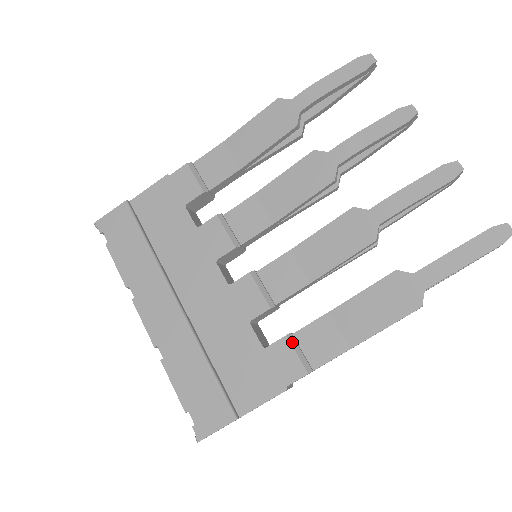
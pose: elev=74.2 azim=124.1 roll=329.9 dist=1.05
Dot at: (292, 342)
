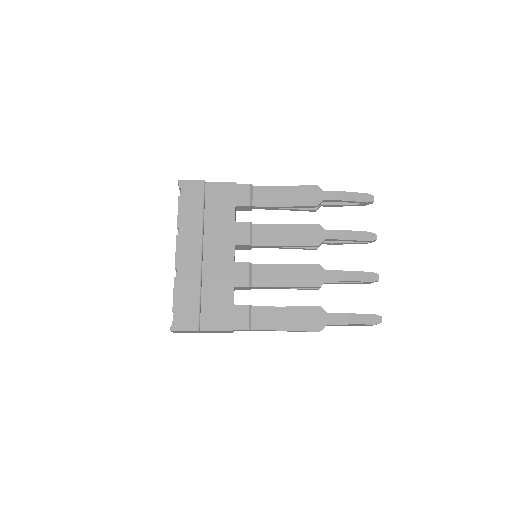
Dot at: (250, 310)
